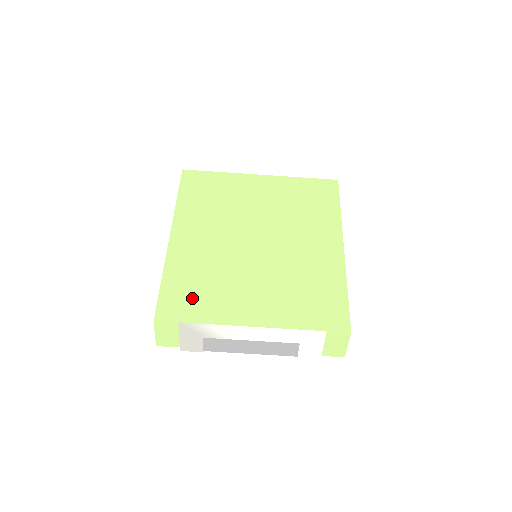
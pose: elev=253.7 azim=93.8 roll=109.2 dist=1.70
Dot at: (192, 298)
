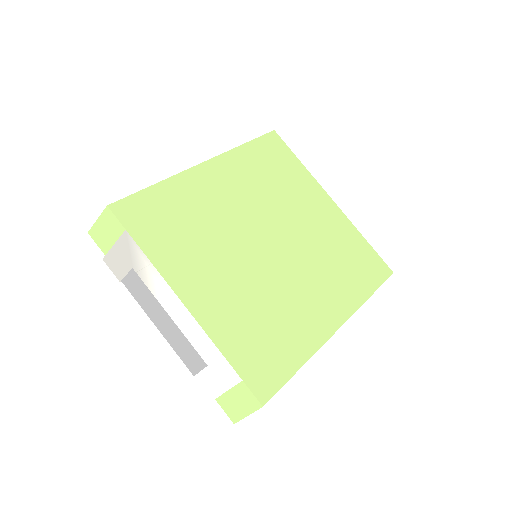
Dot at: (161, 225)
